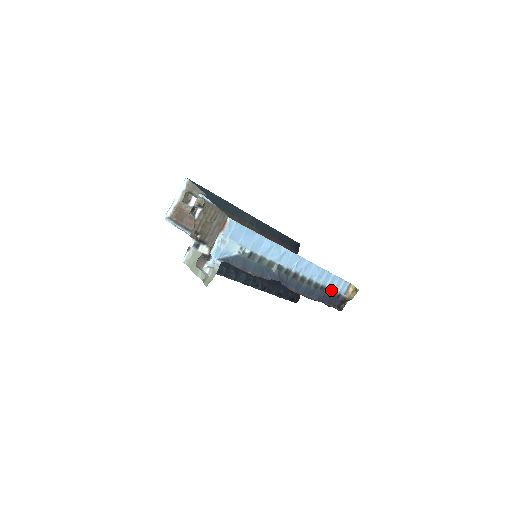
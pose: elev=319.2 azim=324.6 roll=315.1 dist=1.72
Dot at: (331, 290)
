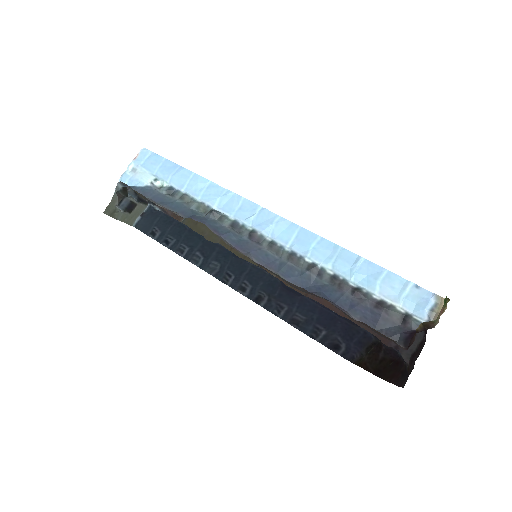
Dot at: (371, 296)
